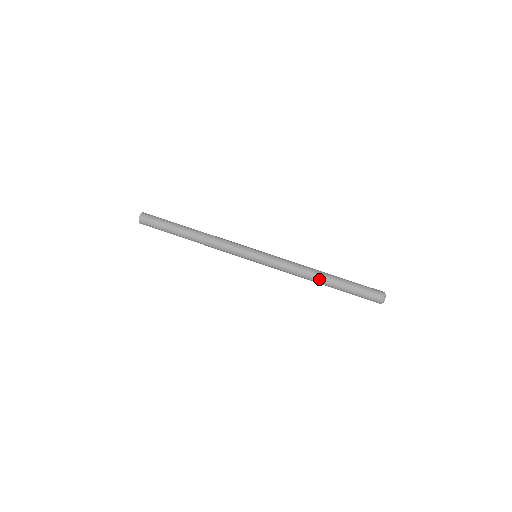
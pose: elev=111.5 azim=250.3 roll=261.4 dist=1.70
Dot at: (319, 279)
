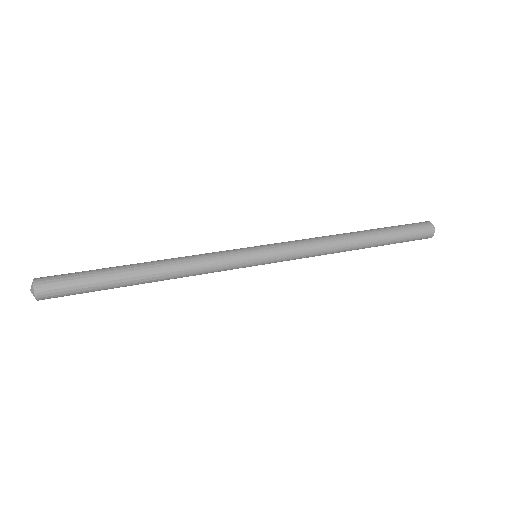
Dot at: (354, 239)
